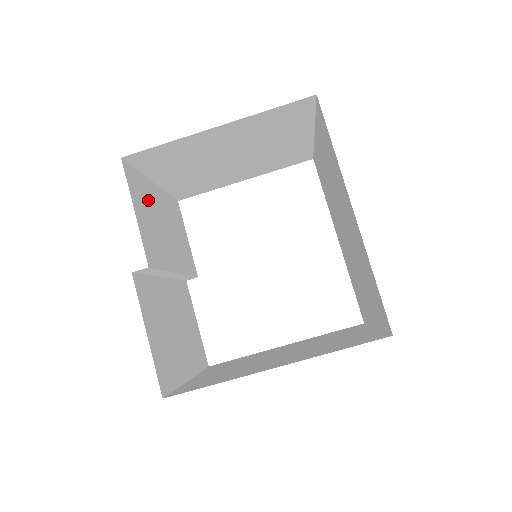
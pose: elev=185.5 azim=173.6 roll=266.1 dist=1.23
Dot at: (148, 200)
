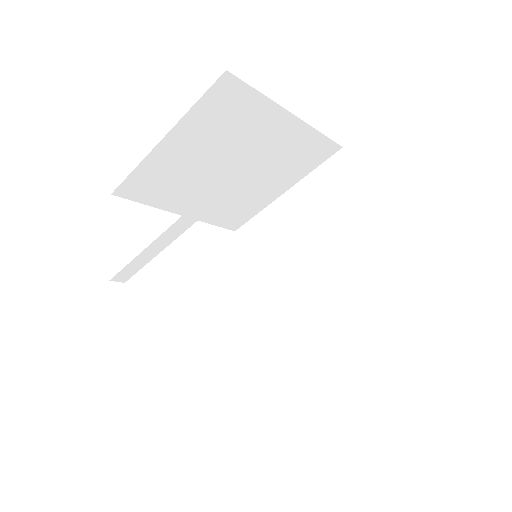
Dot at: occluded
